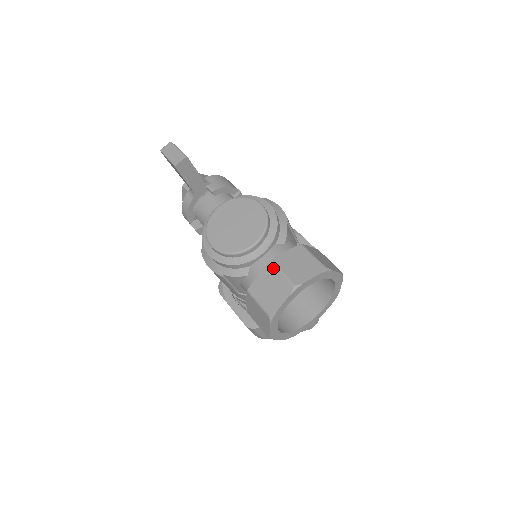
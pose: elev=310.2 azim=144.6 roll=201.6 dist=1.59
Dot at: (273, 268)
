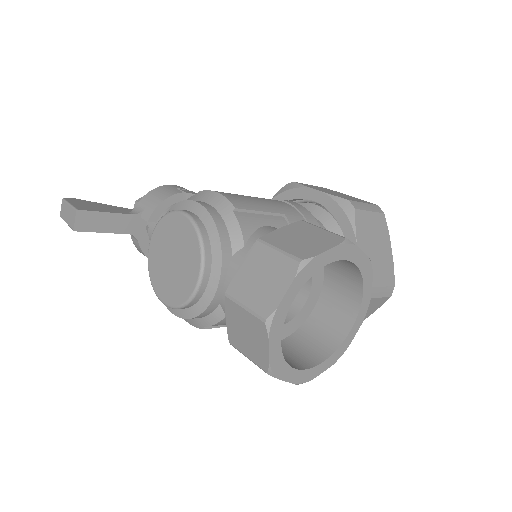
Dot at: (232, 304)
